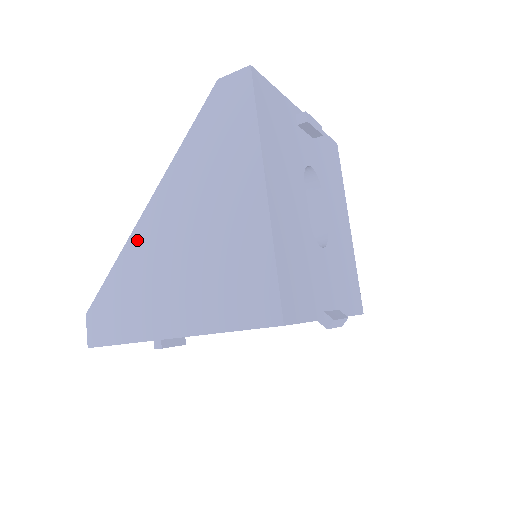
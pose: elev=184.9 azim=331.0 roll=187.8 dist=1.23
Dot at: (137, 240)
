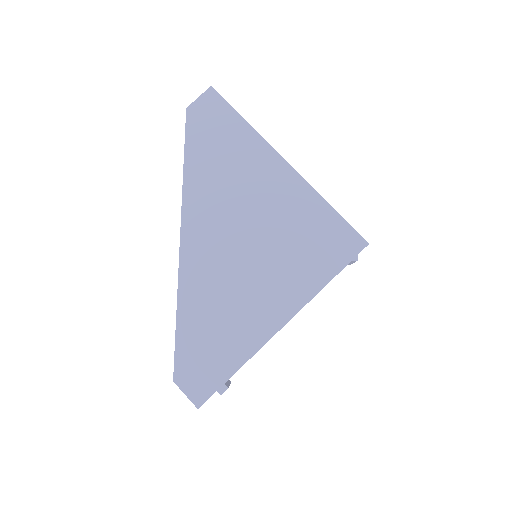
Dot at: (189, 274)
